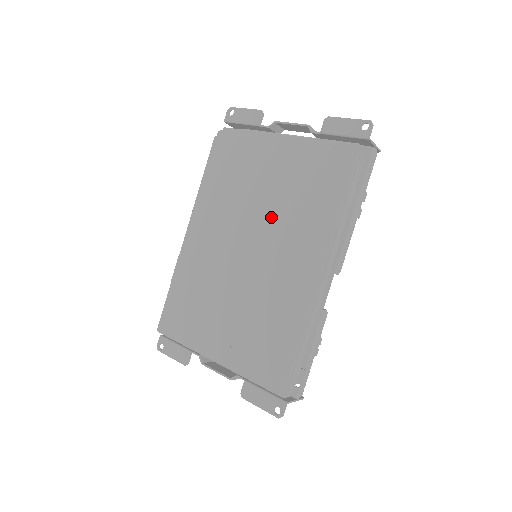
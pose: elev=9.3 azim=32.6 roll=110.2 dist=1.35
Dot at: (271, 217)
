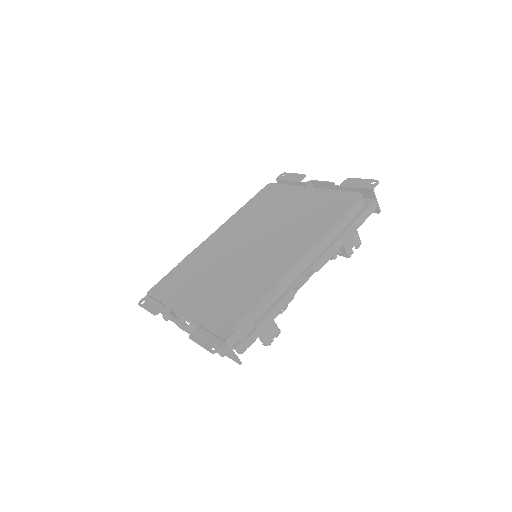
Dot at: (281, 226)
